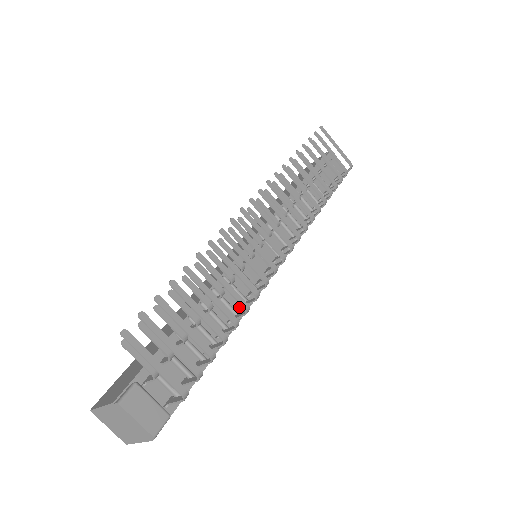
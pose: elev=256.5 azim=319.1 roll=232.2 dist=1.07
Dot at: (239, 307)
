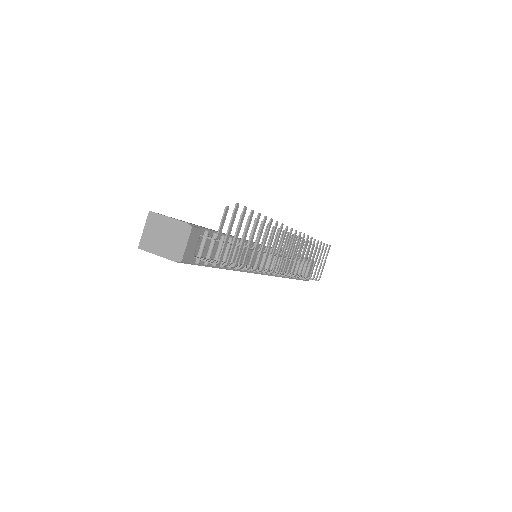
Dot at: occluded
